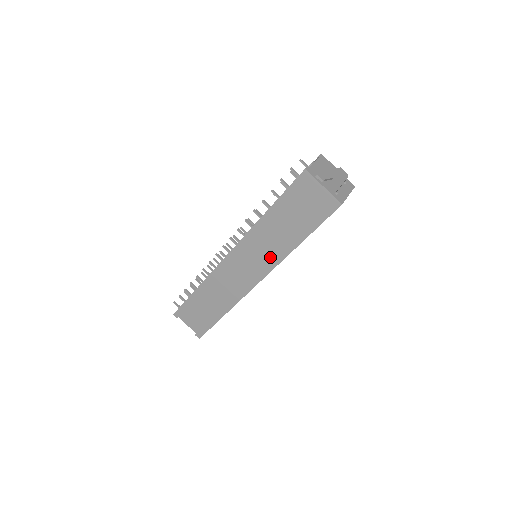
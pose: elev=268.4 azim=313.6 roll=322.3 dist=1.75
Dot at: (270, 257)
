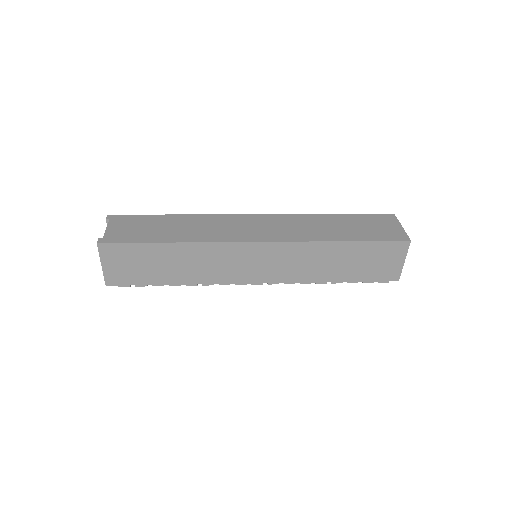
Dot at: (300, 234)
